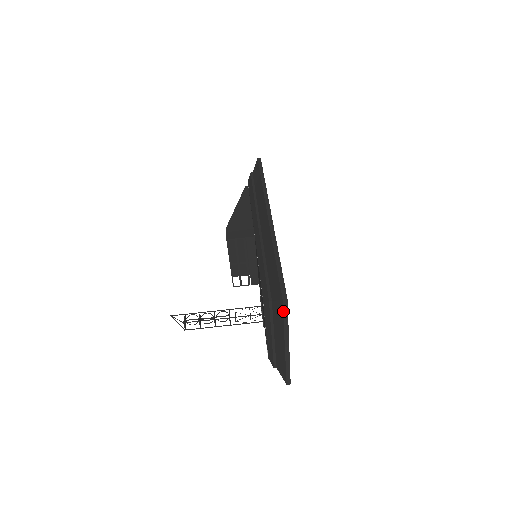
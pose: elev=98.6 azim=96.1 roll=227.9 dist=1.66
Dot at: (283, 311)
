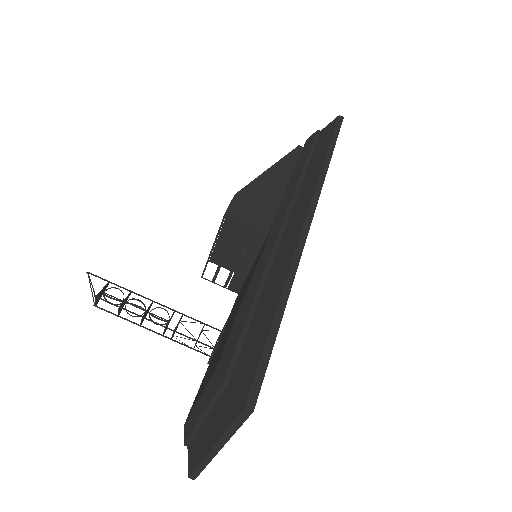
Dot at: (236, 418)
